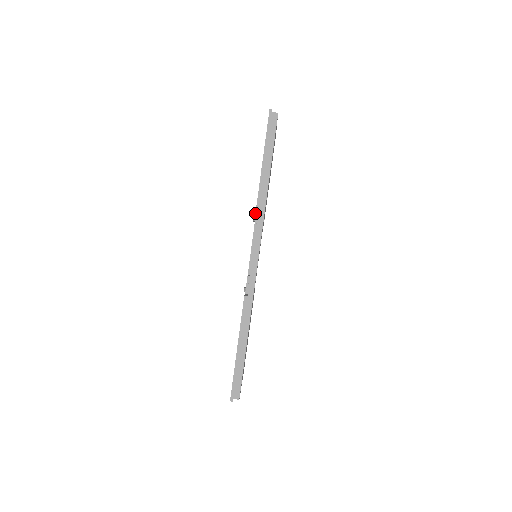
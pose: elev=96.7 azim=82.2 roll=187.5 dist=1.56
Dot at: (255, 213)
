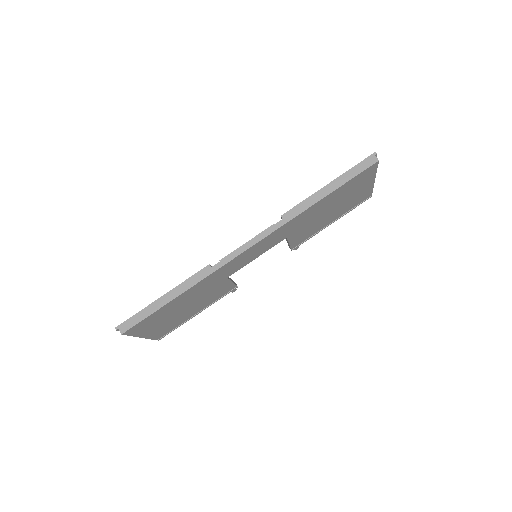
Dot at: (283, 214)
